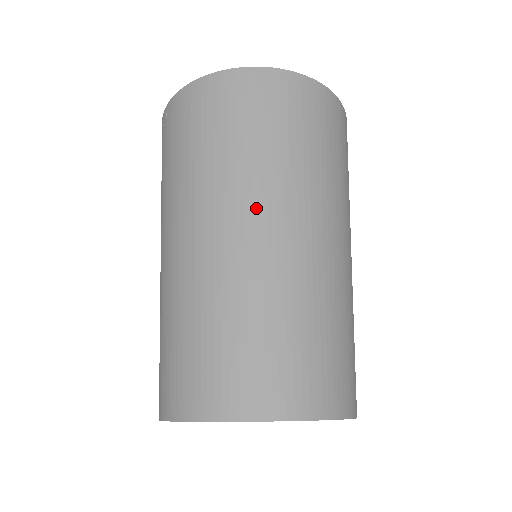
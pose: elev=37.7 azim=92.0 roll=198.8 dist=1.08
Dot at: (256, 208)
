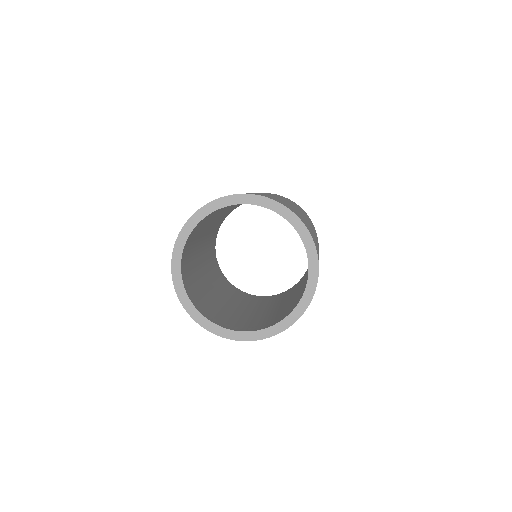
Dot at: occluded
